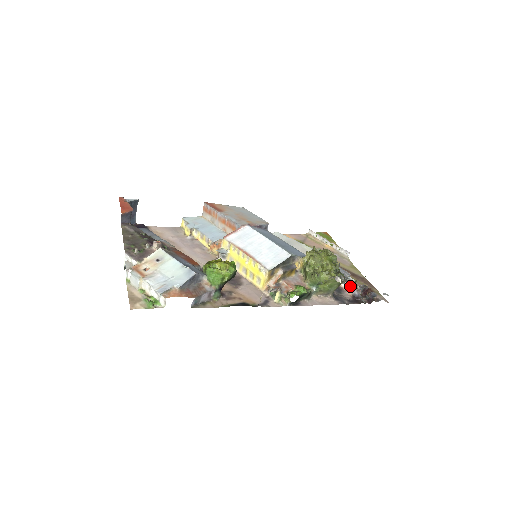
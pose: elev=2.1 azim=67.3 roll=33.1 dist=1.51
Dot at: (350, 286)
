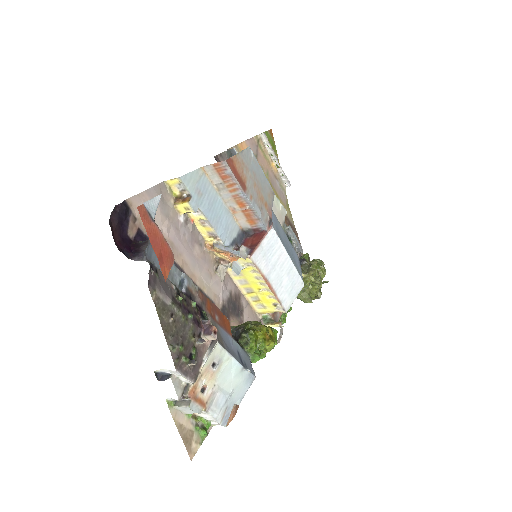
Dot at: occluded
